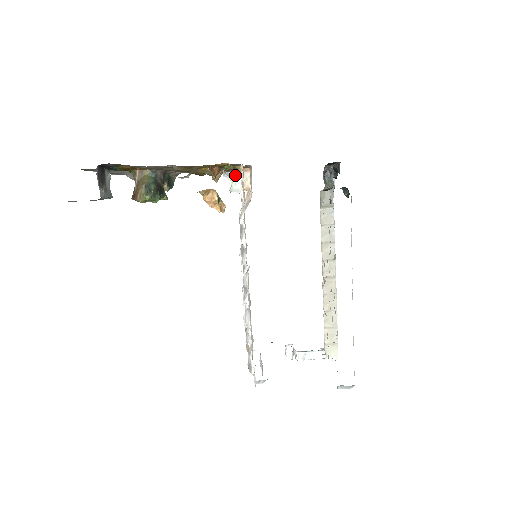
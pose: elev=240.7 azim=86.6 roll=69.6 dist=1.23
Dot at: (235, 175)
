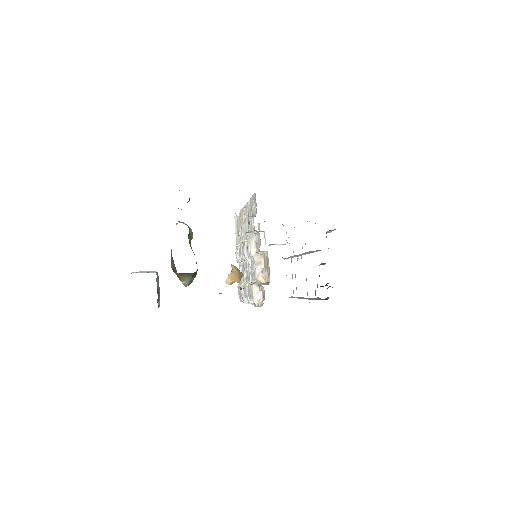
Dot at: occluded
